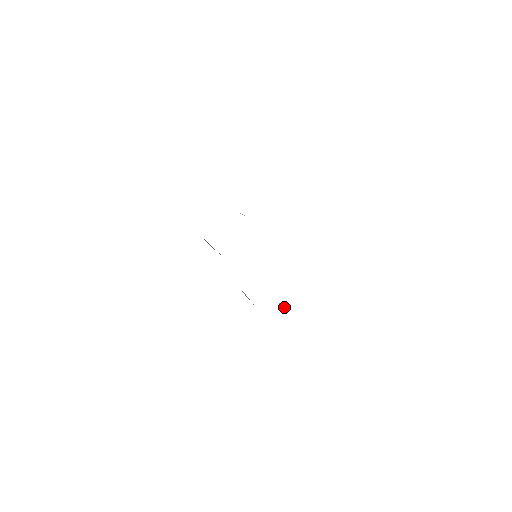
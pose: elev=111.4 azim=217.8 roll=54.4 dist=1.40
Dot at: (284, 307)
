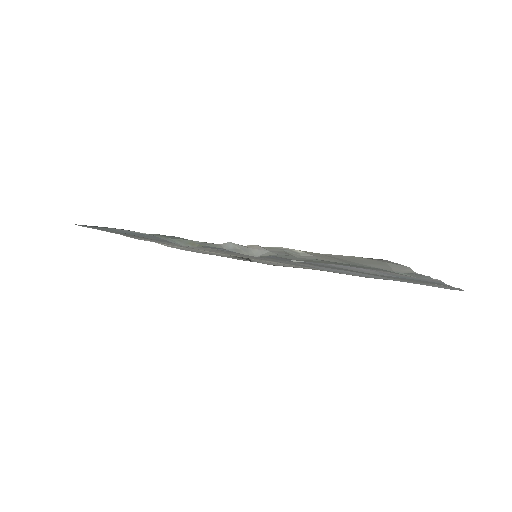
Dot at: occluded
